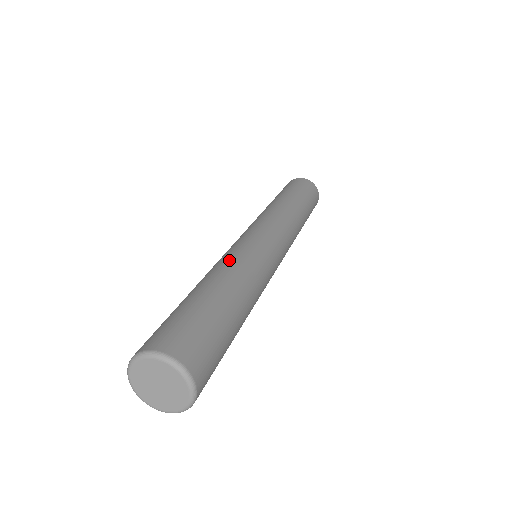
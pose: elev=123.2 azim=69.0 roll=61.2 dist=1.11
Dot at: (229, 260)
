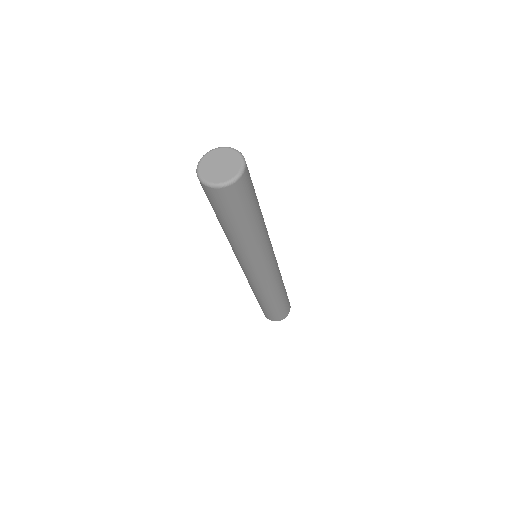
Dot at: occluded
